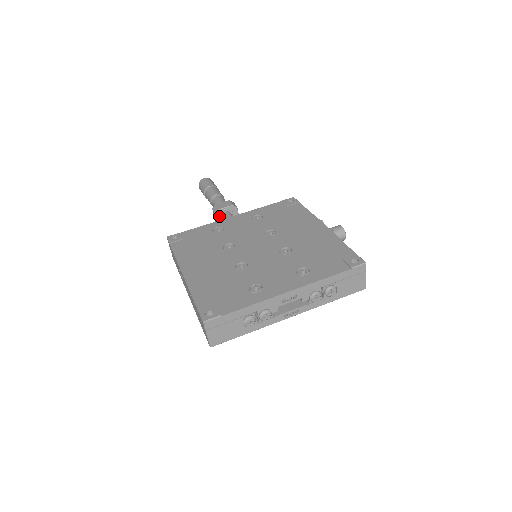
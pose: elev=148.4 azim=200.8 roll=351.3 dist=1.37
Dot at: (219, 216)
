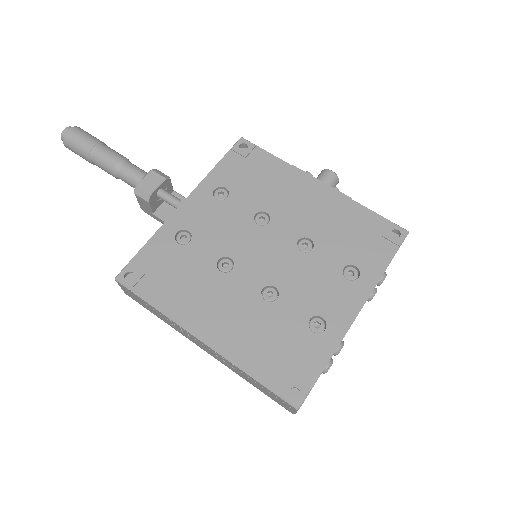
Dot at: (152, 201)
